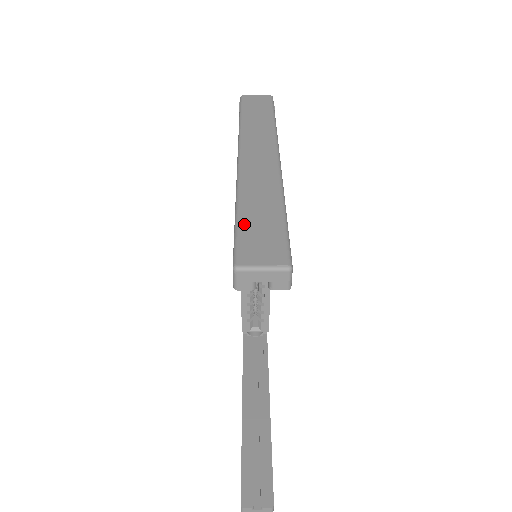
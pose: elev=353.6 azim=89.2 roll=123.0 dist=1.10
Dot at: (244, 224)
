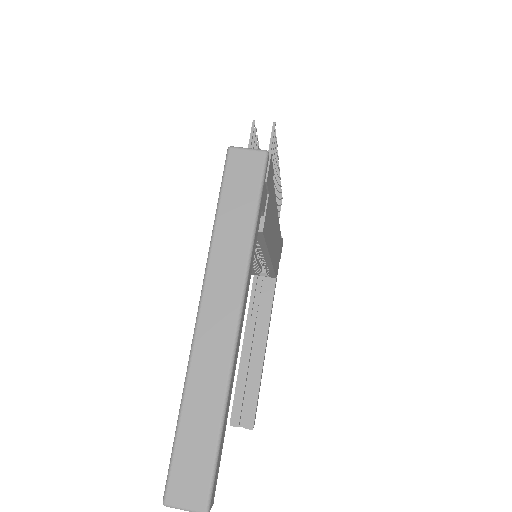
Dot at: (181, 445)
